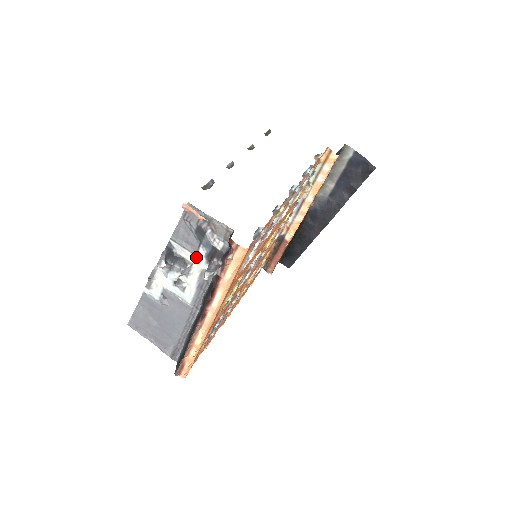
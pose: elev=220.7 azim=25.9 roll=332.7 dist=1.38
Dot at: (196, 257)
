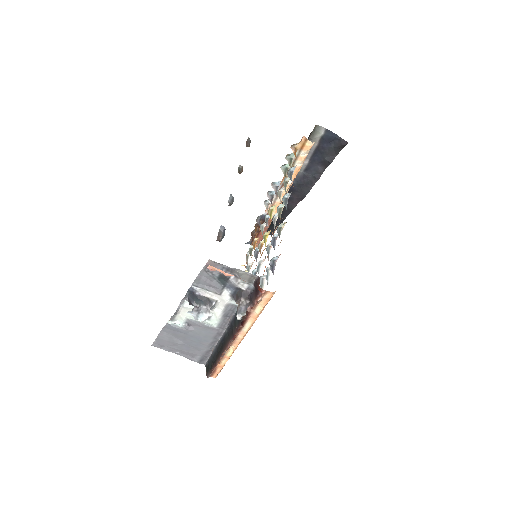
Dot at: (220, 296)
